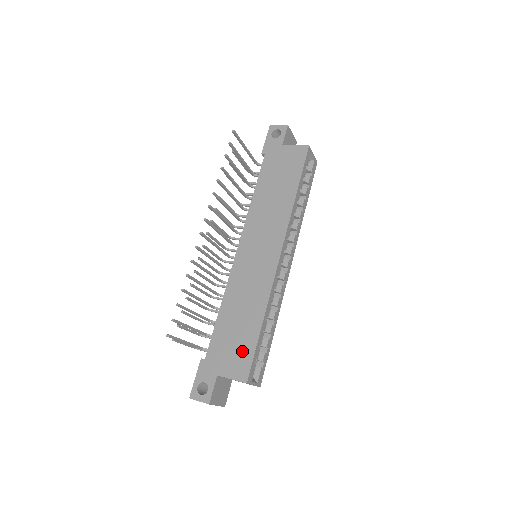
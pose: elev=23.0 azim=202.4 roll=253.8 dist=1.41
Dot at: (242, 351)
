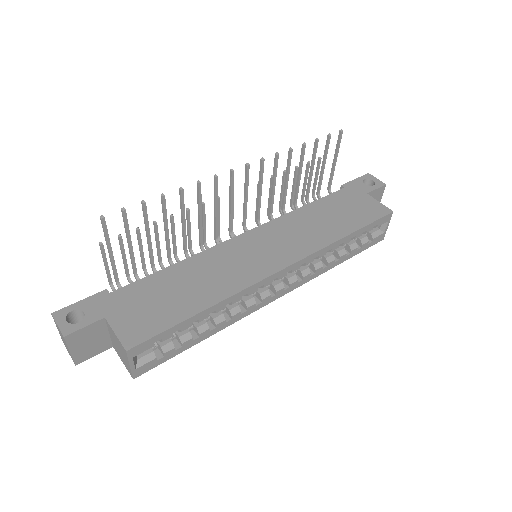
Dot at: (156, 317)
